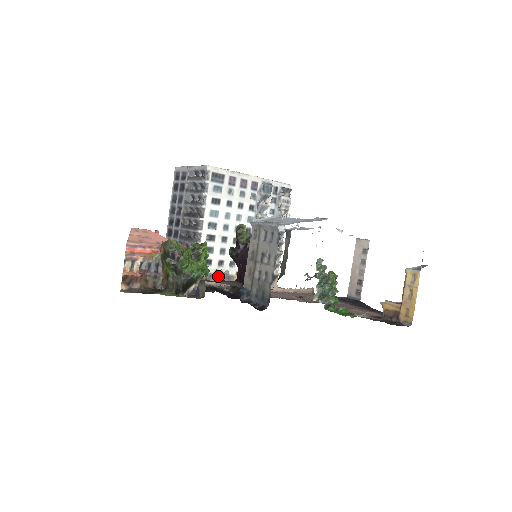
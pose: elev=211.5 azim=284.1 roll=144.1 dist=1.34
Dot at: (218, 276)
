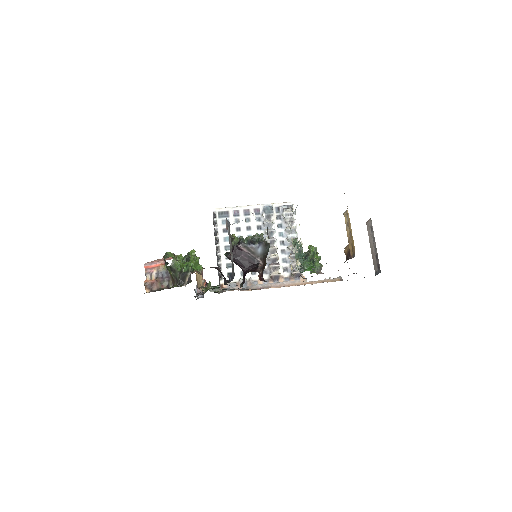
Dot at: occluded
